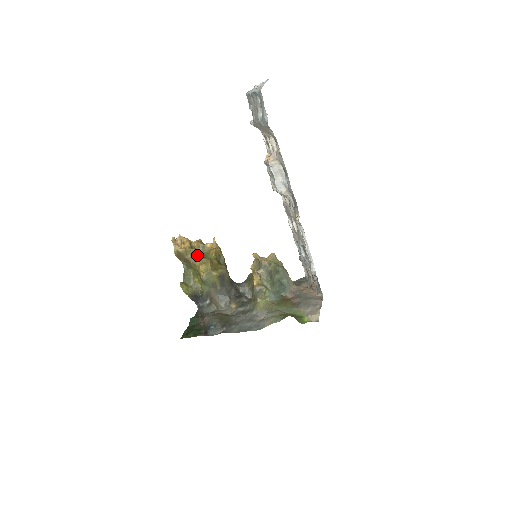
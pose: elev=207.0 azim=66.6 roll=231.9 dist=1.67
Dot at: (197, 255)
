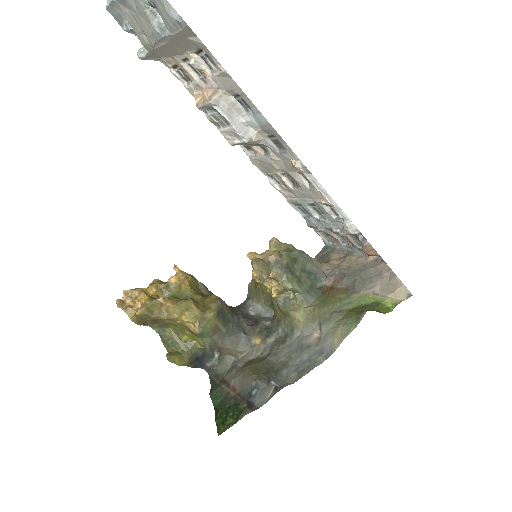
Dot at: (168, 304)
